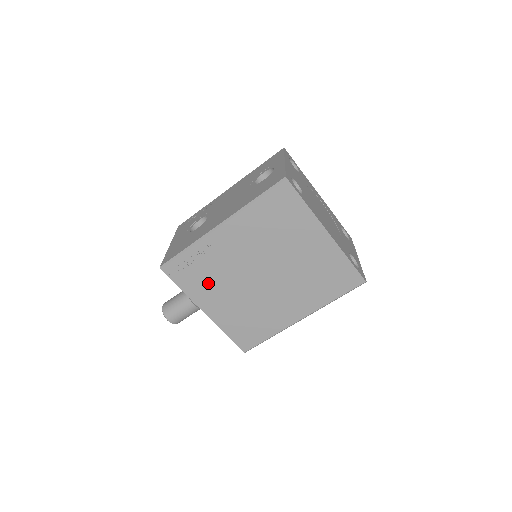
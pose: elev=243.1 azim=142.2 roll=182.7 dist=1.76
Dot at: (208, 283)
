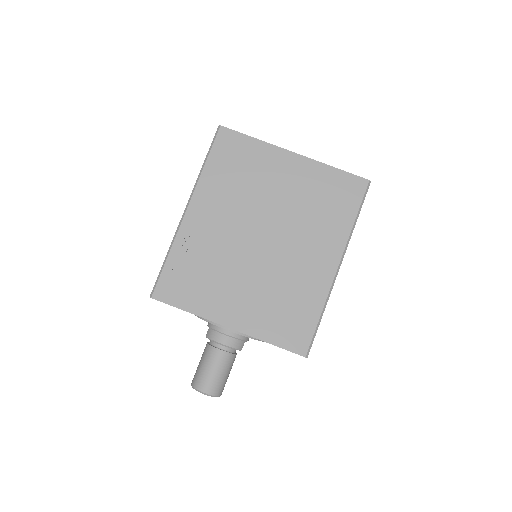
Dot at: (210, 284)
